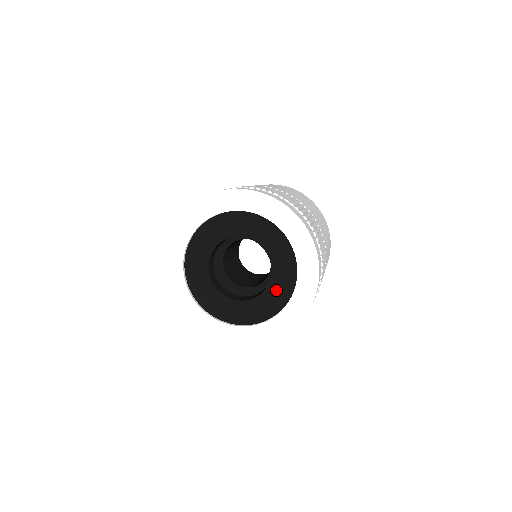
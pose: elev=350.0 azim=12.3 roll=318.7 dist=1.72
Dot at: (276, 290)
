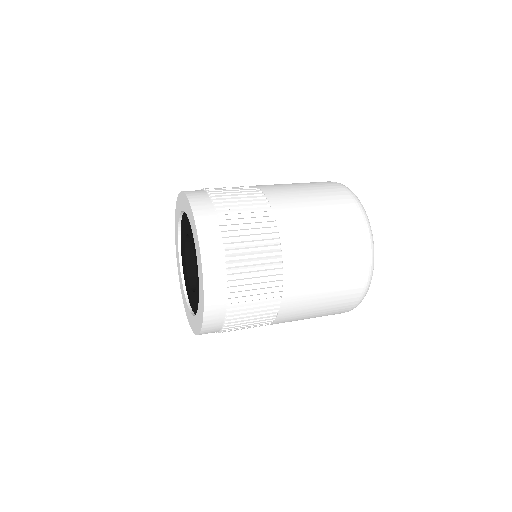
Dot at: (198, 288)
